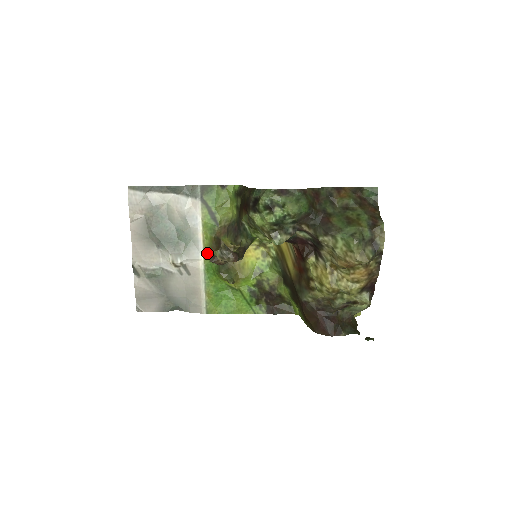
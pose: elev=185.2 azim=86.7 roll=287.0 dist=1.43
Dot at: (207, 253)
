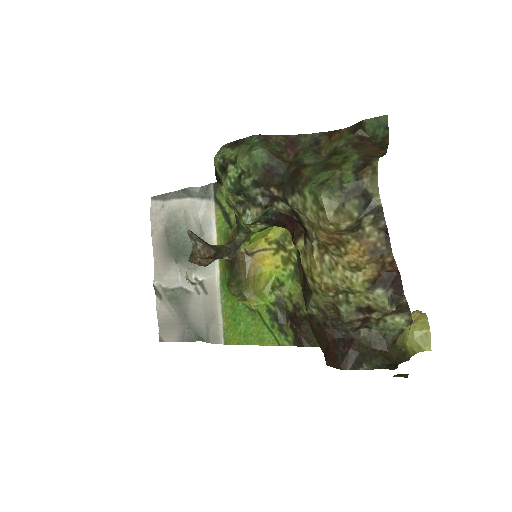
Dot at: (222, 264)
